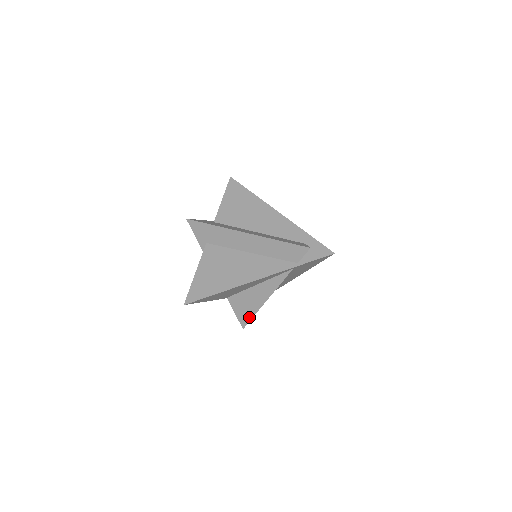
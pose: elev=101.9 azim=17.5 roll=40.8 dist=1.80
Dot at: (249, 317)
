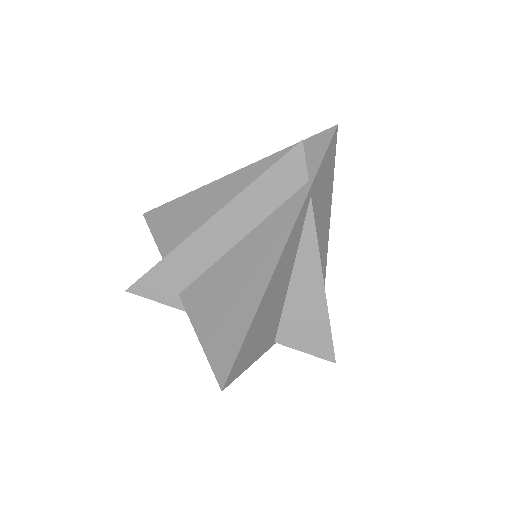
Dot at: (326, 336)
